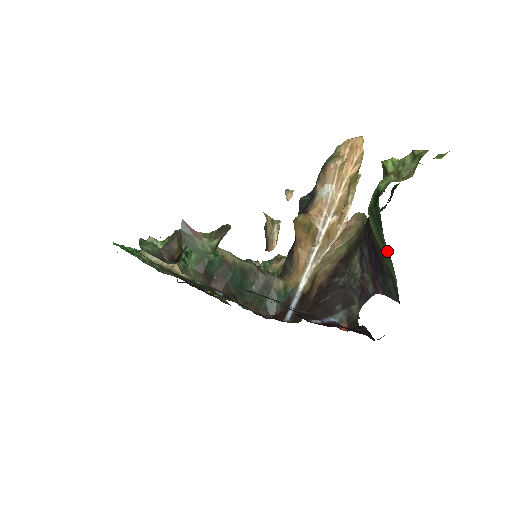
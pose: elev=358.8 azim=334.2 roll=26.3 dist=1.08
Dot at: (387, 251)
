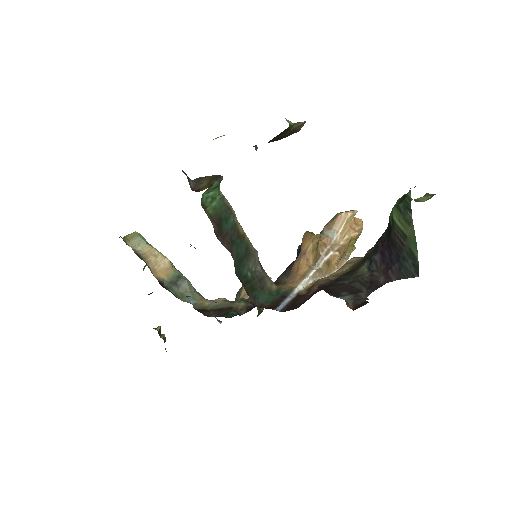
Dot at: (412, 230)
